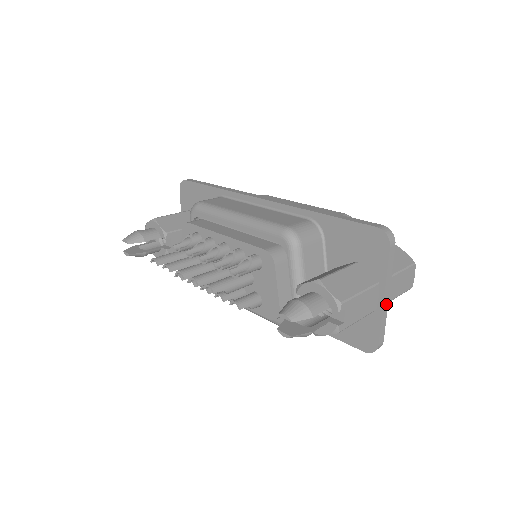
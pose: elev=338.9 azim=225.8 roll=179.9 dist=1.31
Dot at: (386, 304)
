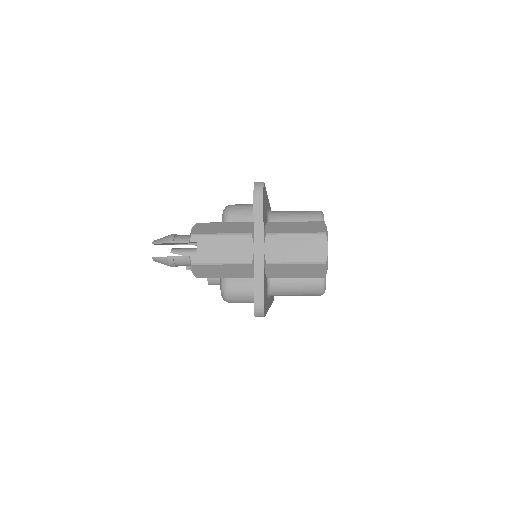
Dot at: (260, 257)
